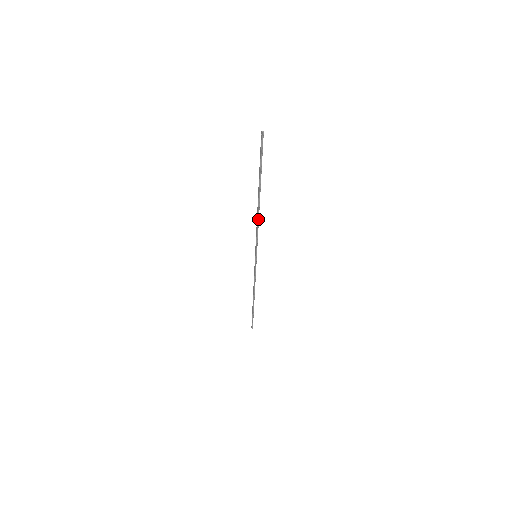
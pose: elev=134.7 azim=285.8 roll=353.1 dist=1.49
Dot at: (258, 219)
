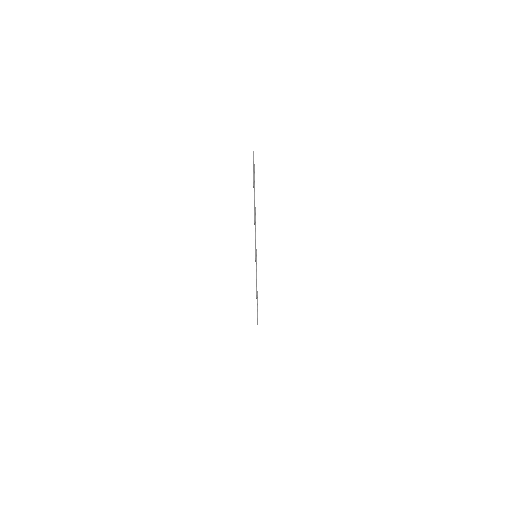
Dot at: (255, 223)
